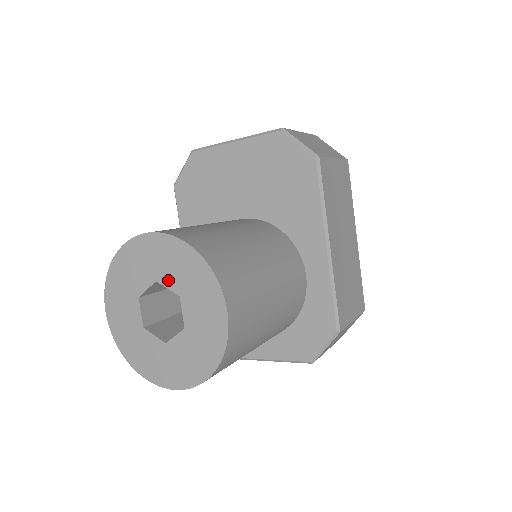
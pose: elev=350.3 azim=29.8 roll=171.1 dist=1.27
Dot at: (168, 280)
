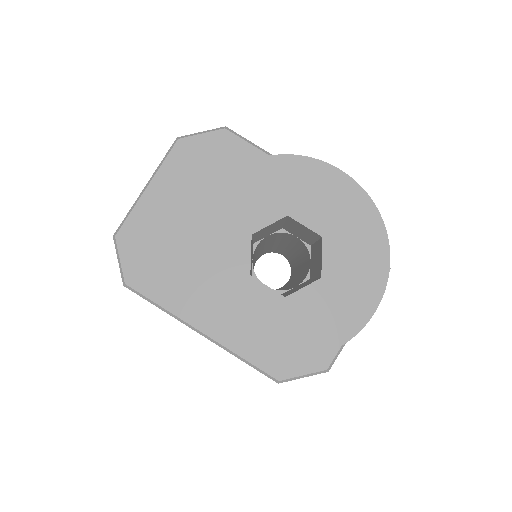
Dot at: (262, 217)
